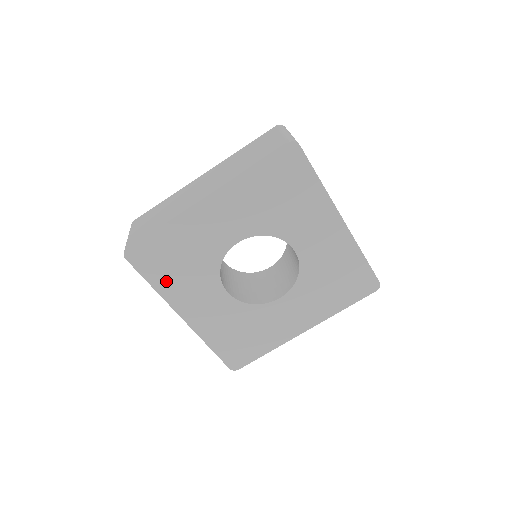
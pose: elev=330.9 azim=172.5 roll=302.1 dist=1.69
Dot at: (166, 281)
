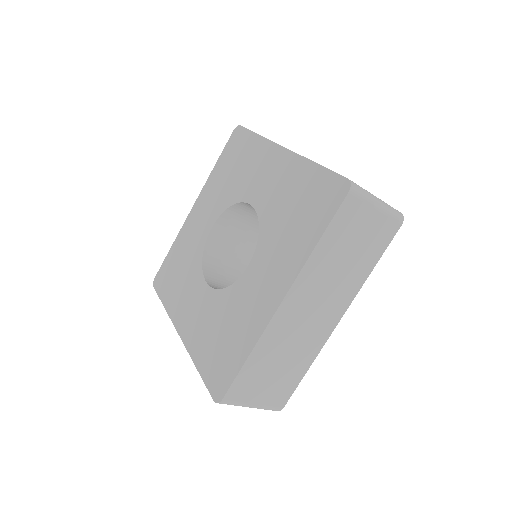
Dot at: (171, 295)
